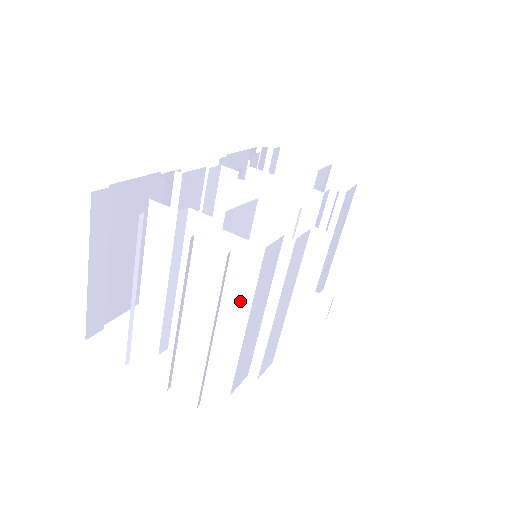
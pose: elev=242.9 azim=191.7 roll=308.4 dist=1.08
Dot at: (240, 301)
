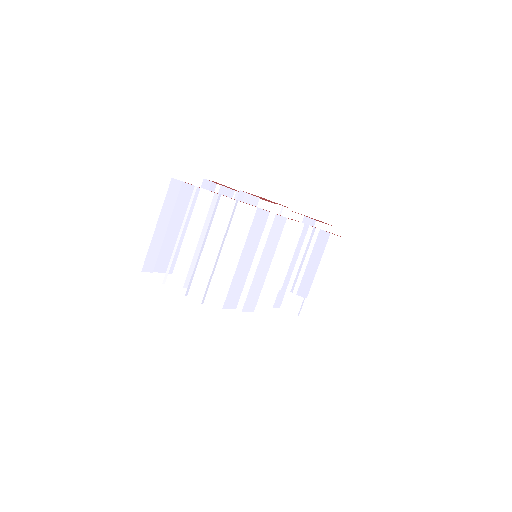
Dot at: (239, 242)
